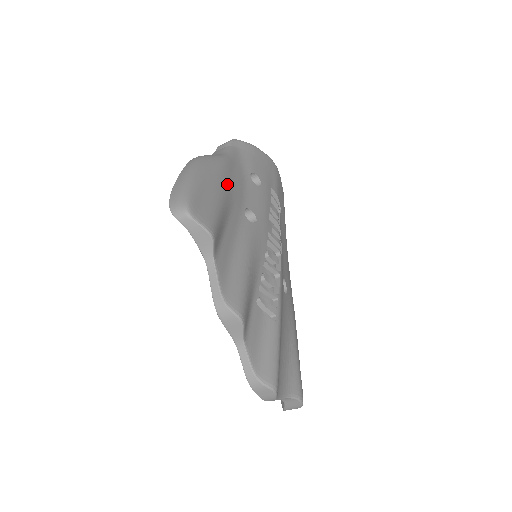
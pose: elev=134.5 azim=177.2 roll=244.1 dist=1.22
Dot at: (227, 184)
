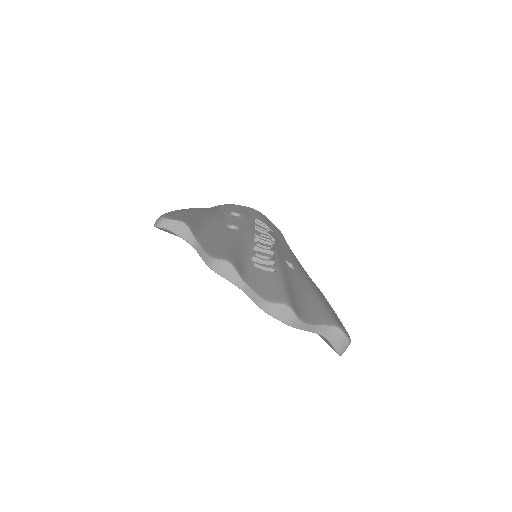
Dot at: (203, 213)
